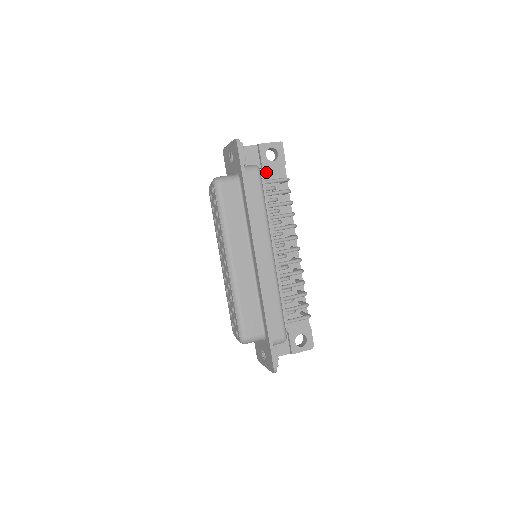
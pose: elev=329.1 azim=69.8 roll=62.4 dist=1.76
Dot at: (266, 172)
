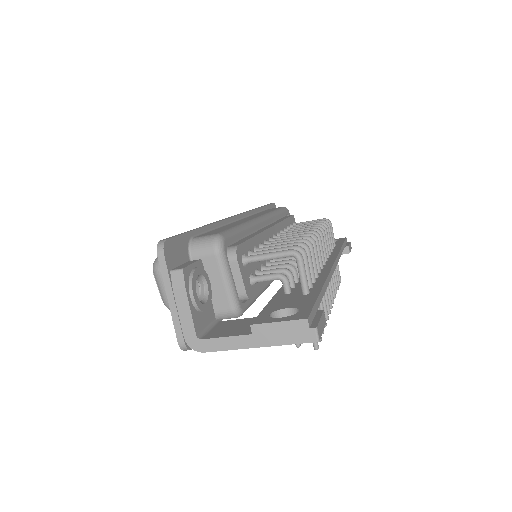
Dot at: occluded
